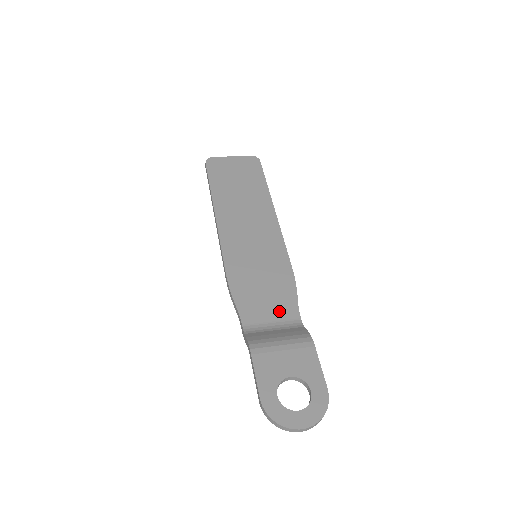
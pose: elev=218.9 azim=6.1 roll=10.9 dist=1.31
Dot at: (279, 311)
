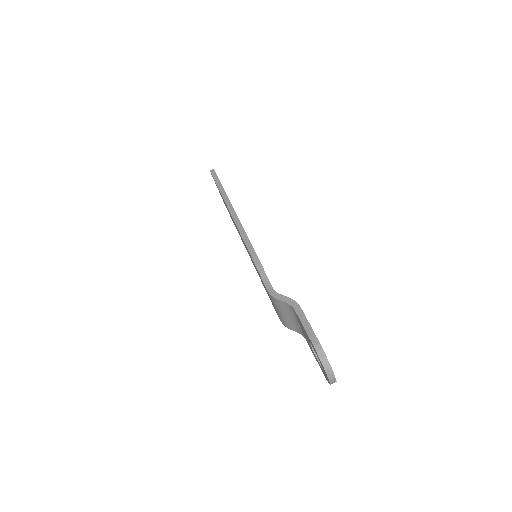
Dot at: occluded
